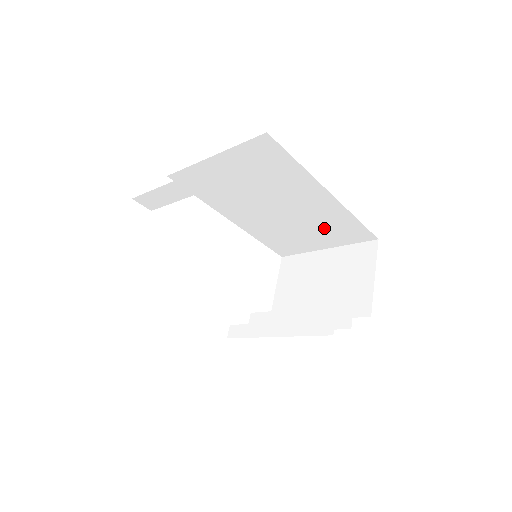
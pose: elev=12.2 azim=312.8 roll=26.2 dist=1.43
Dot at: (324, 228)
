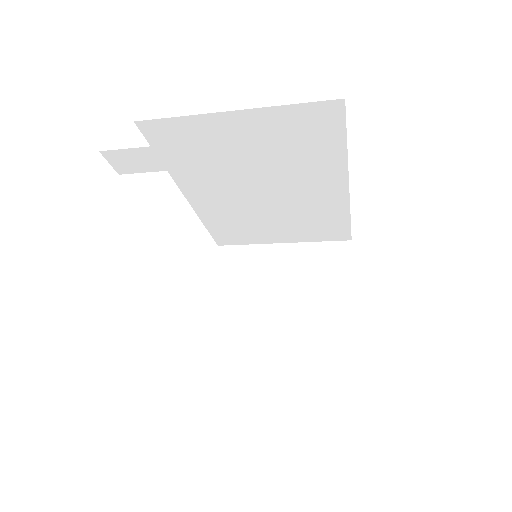
Dot at: (302, 222)
